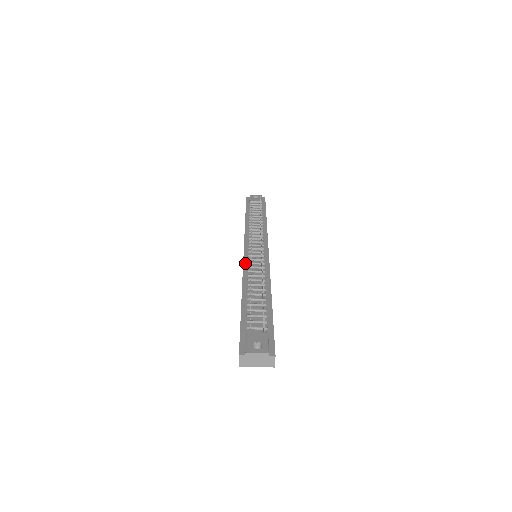
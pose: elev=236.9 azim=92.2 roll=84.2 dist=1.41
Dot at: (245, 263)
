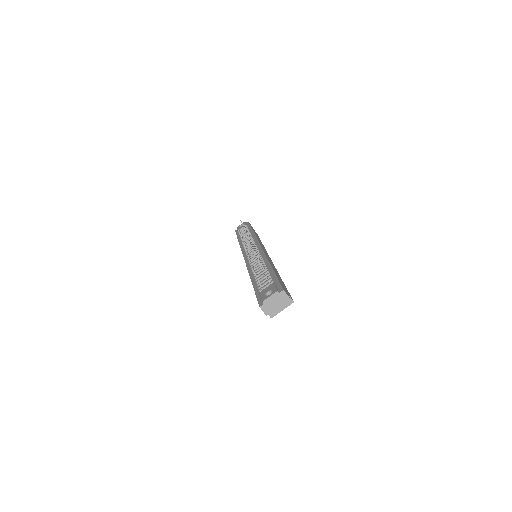
Dot at: (247, 263)
